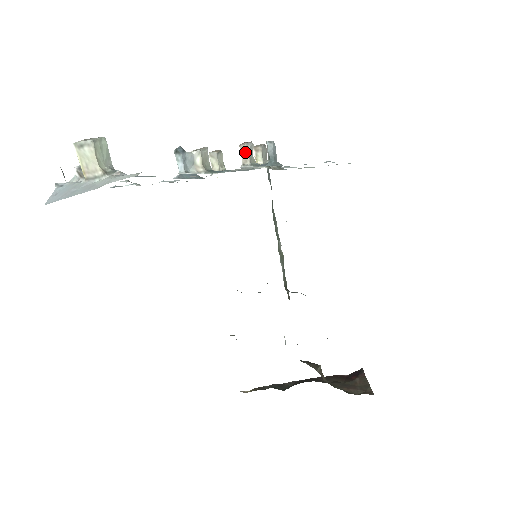
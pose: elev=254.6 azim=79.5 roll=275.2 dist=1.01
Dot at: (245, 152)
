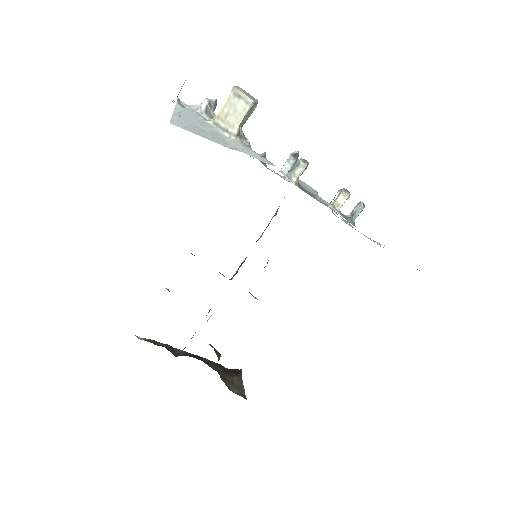
Dot at: (343, 199)
